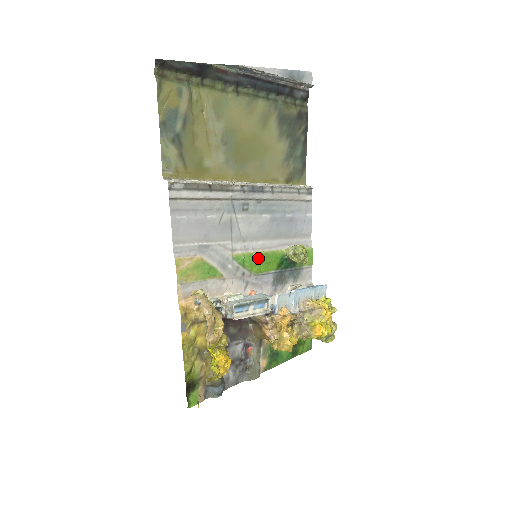
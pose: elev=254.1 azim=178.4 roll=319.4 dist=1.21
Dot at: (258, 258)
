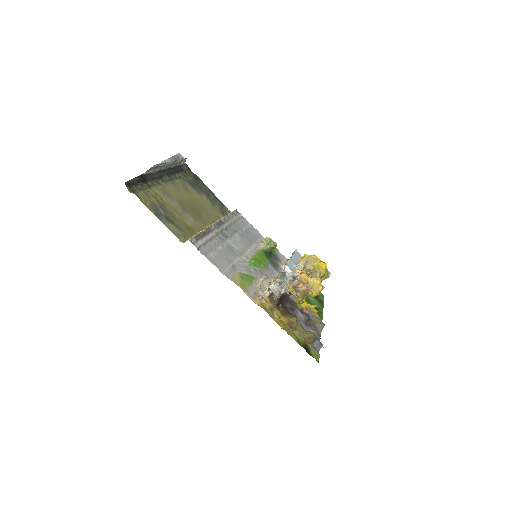
Dot at: (257, 258)
